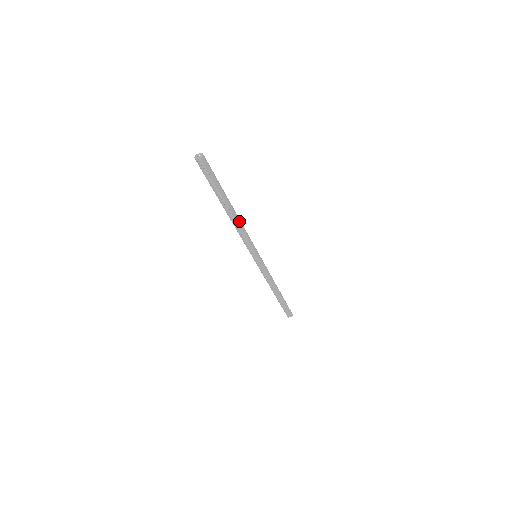
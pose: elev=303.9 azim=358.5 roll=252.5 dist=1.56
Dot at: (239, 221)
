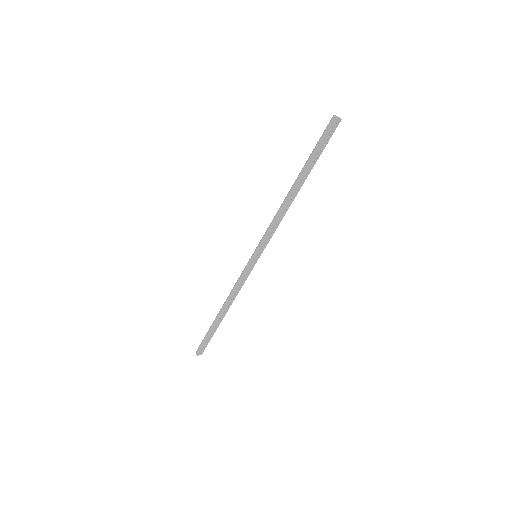
Dot at: (290, 205)
